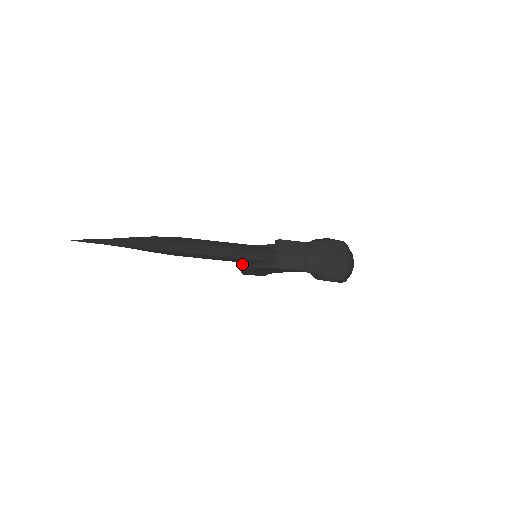
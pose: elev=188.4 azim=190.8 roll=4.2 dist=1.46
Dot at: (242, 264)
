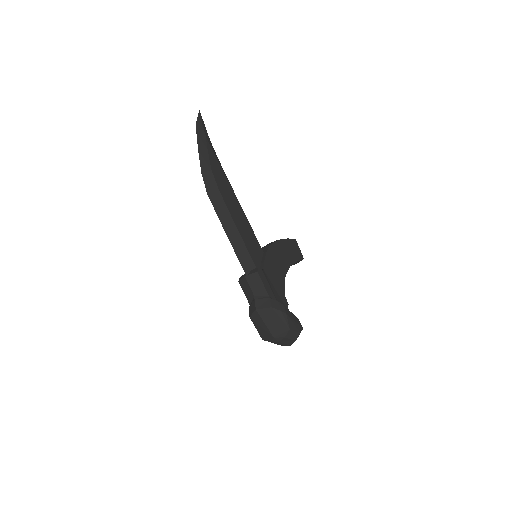
Dot at: occluded
